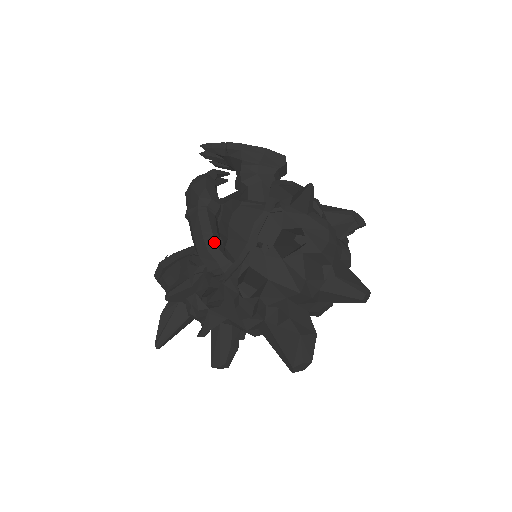
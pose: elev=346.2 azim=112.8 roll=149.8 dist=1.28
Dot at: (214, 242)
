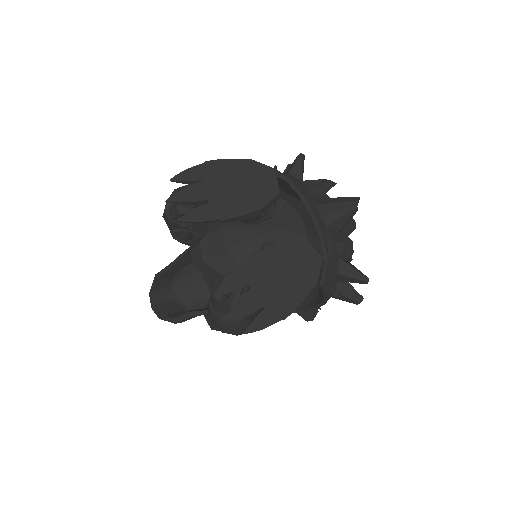
Dot at: occluded
